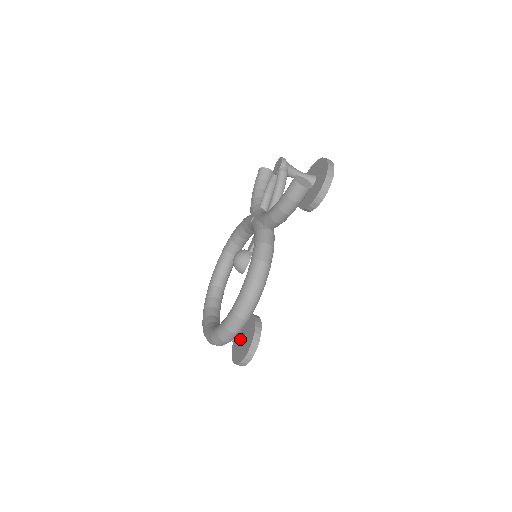
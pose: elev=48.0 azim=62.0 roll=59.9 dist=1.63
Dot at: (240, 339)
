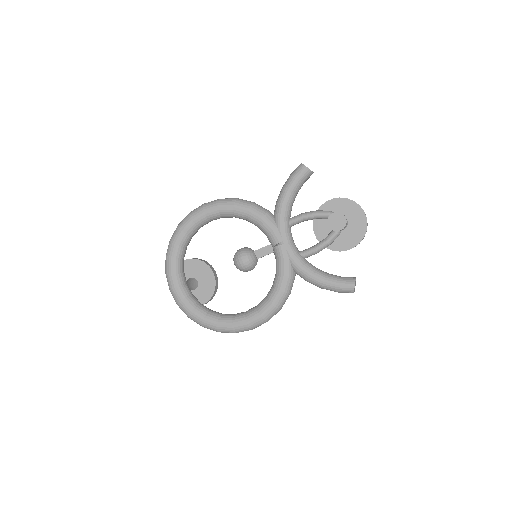
Dot at: (194, 288)
